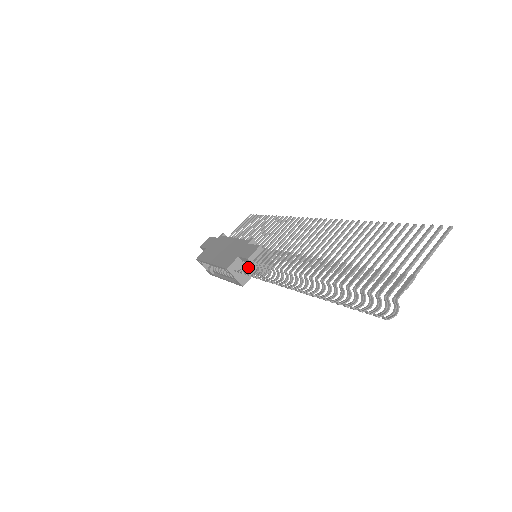
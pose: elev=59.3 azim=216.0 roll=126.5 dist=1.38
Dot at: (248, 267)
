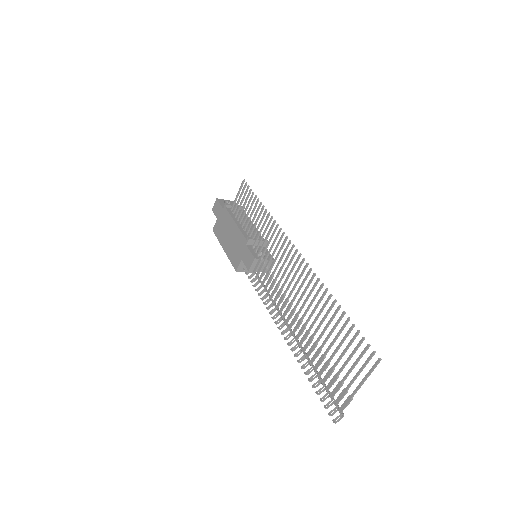
Dot at: occluded
